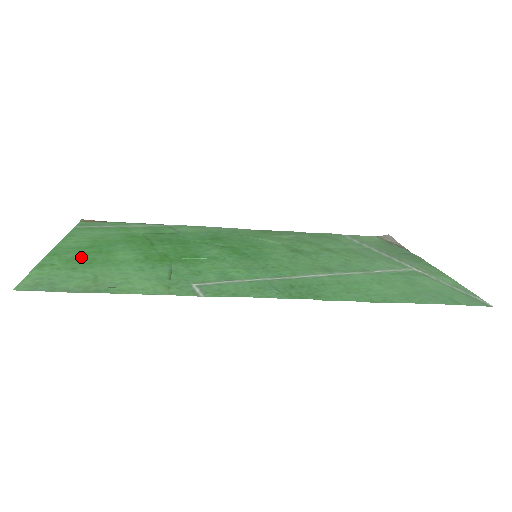
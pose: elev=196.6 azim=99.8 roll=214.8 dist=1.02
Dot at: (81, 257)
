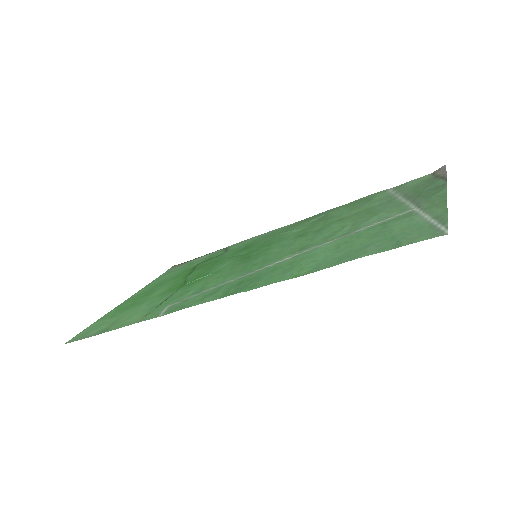
Dot at: (130, 304)
